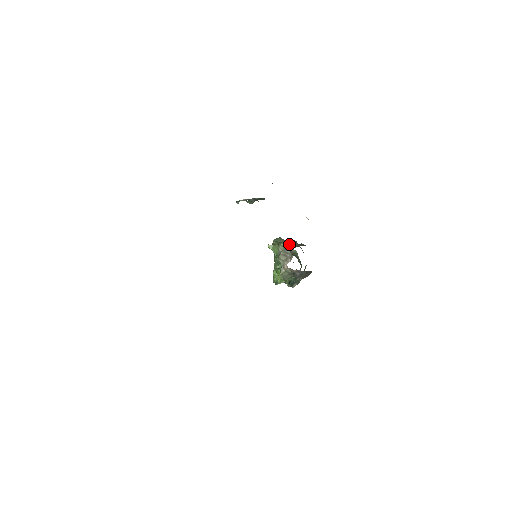
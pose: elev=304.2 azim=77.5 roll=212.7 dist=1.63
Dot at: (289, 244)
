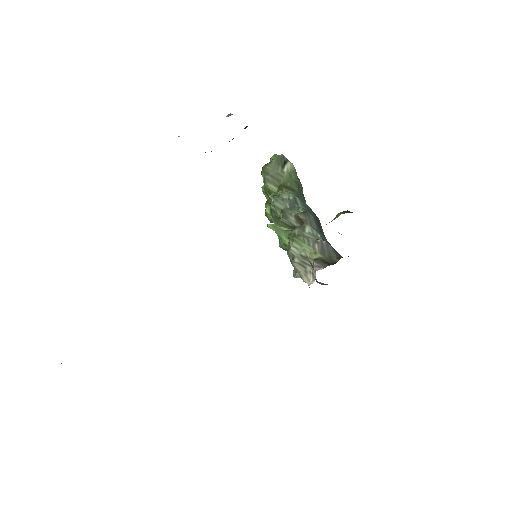
Dot at: (306, 246)
